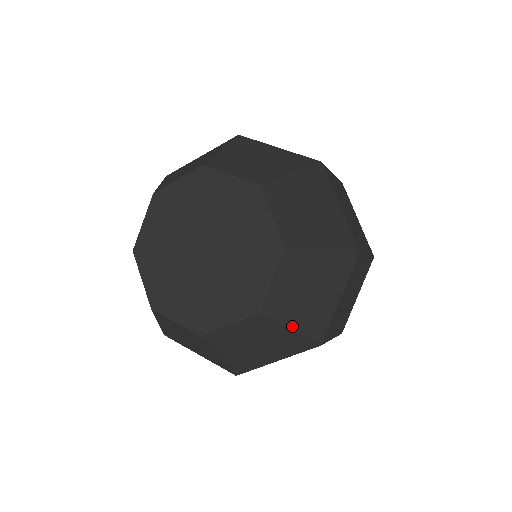
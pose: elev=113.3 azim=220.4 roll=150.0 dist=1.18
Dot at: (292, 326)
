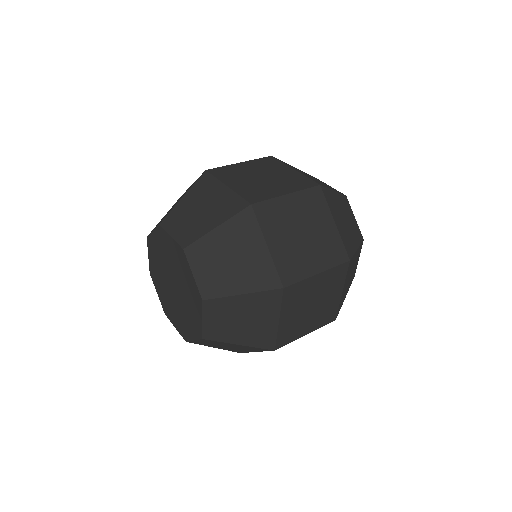
Dot at: (238, 342)
